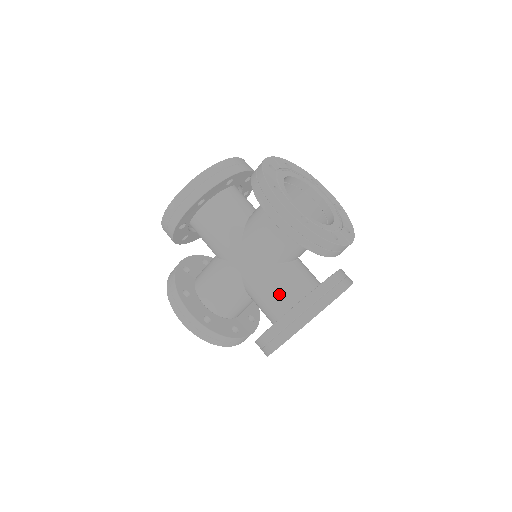
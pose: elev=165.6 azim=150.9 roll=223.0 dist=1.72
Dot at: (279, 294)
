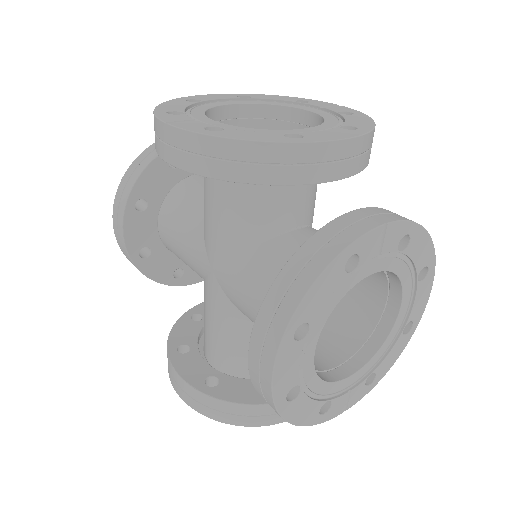
Dot at: (223, 343)
